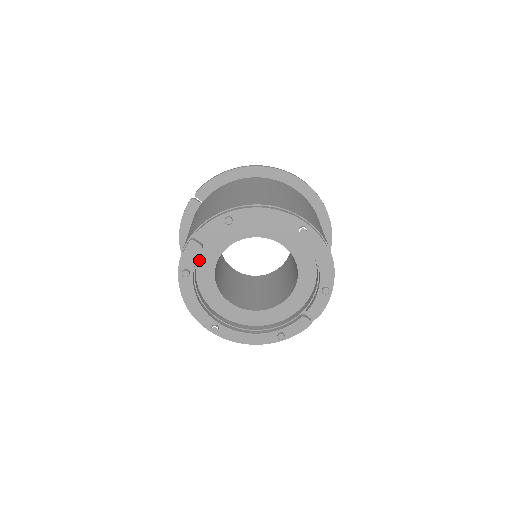
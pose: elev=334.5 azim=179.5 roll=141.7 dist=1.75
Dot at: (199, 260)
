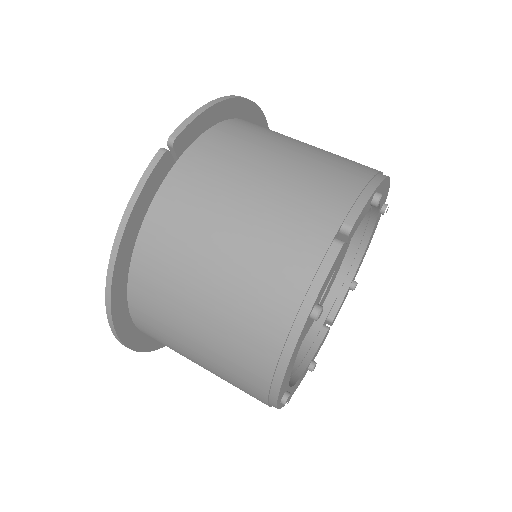
Dot at: occluded
